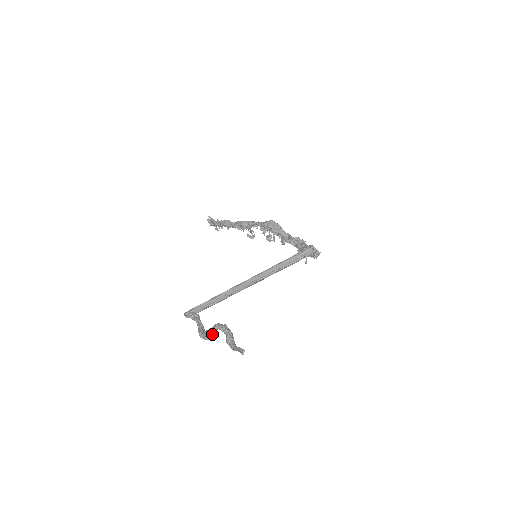
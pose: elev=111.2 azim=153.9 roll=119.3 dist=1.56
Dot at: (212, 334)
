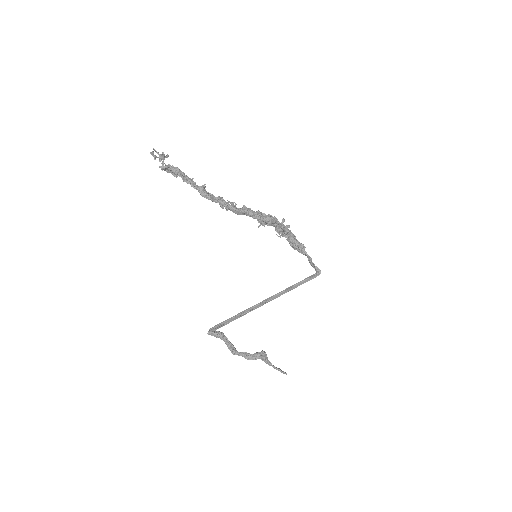
Dot at: (252, 359)
